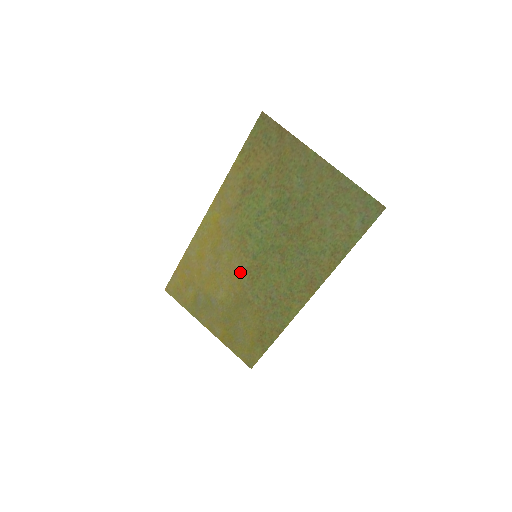
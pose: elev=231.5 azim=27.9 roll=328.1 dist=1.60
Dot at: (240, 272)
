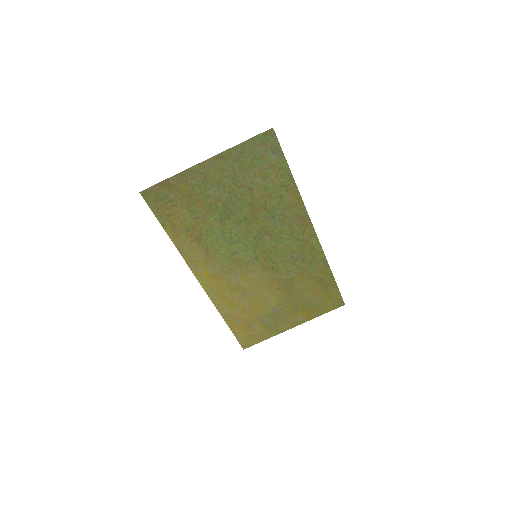
Dot at: (262, 276)
